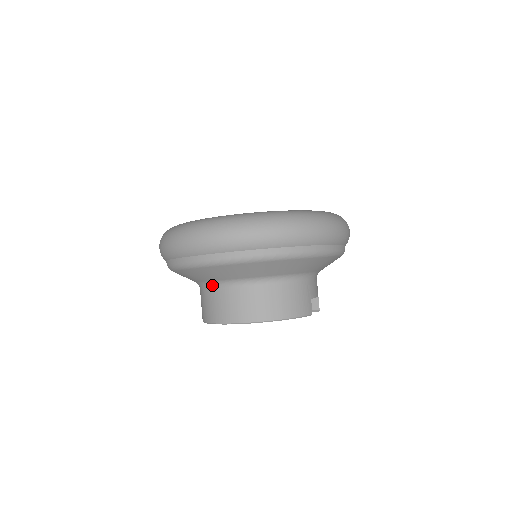
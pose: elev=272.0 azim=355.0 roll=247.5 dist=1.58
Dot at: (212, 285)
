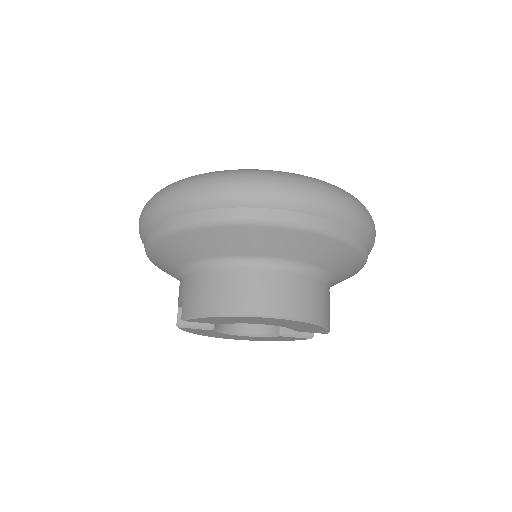
Dot at: (245, 262)
